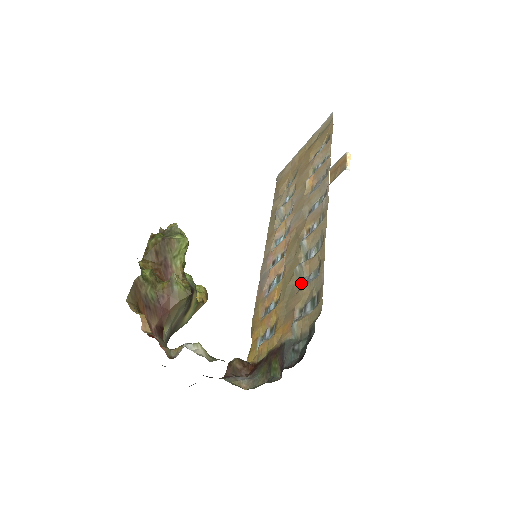
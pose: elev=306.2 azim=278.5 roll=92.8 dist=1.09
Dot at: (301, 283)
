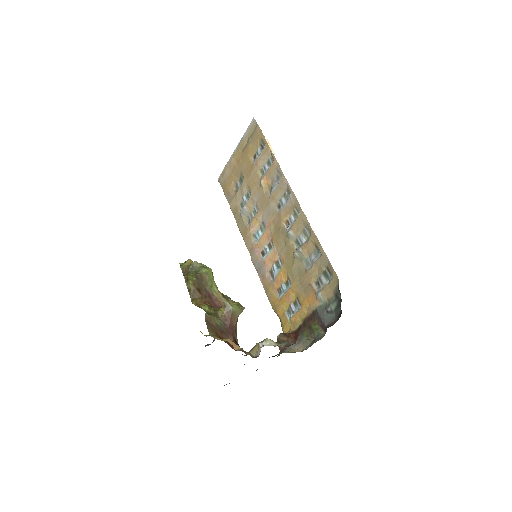
Dot at: (305, 264)
